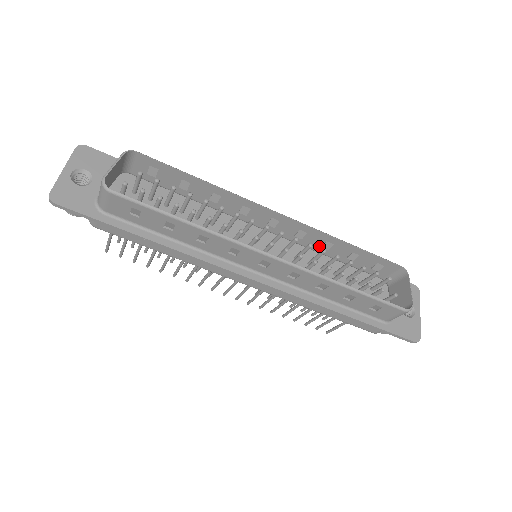
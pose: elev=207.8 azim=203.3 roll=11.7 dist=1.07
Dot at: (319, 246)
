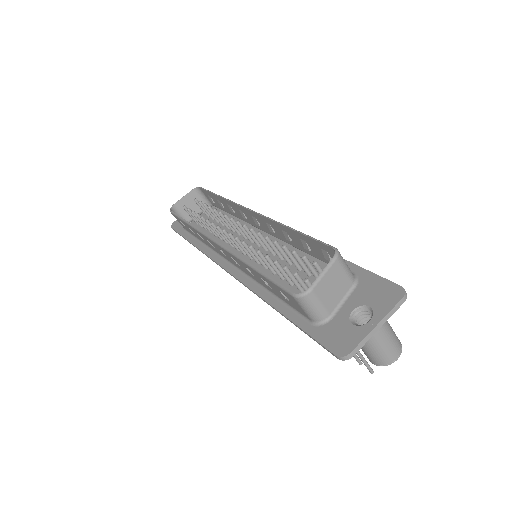
Dot at: (288, 239)
